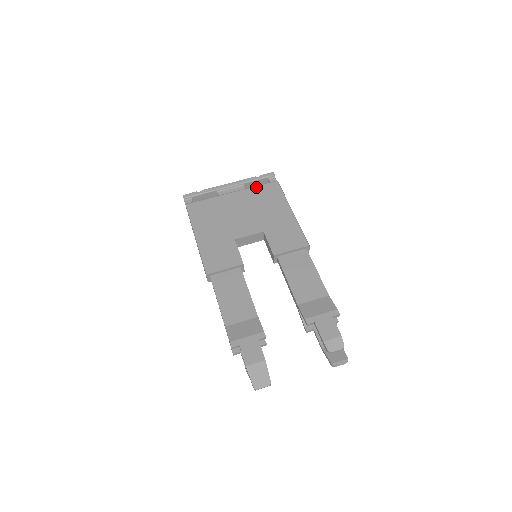
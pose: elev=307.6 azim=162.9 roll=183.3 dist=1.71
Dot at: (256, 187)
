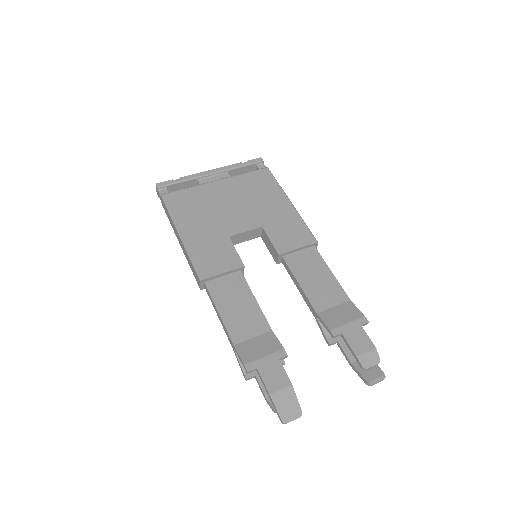
Dot at: (244, 174)
